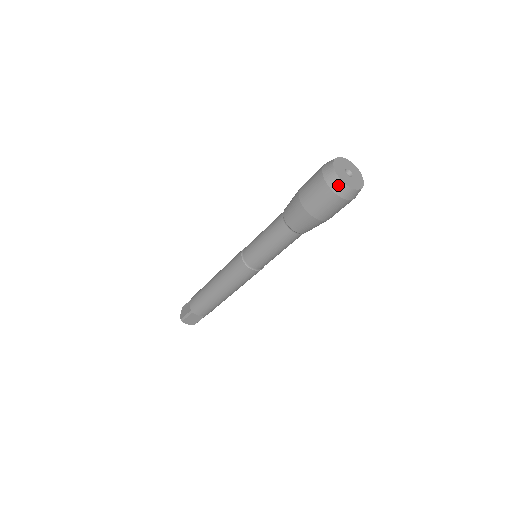
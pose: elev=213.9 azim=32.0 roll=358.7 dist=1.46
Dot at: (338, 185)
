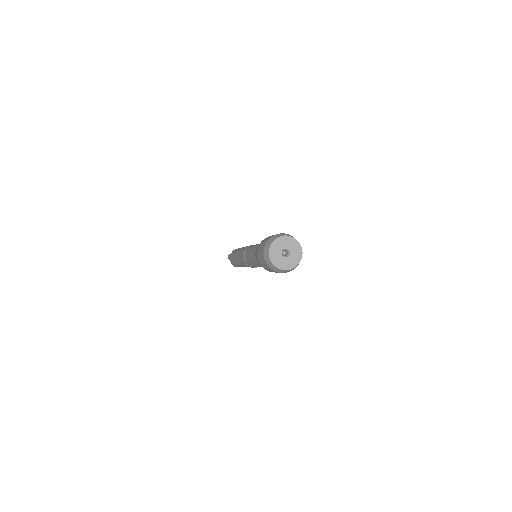
Dot at: (284, 271)
